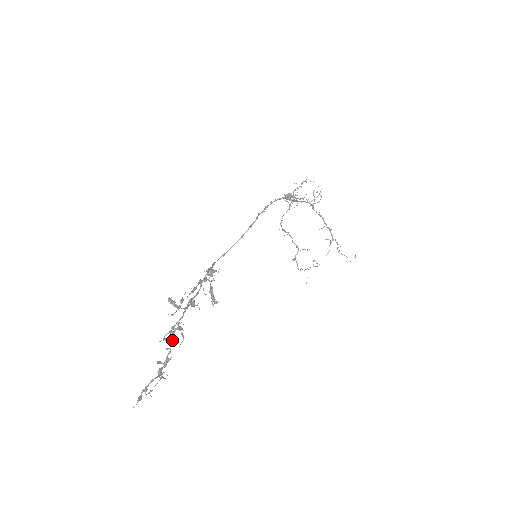
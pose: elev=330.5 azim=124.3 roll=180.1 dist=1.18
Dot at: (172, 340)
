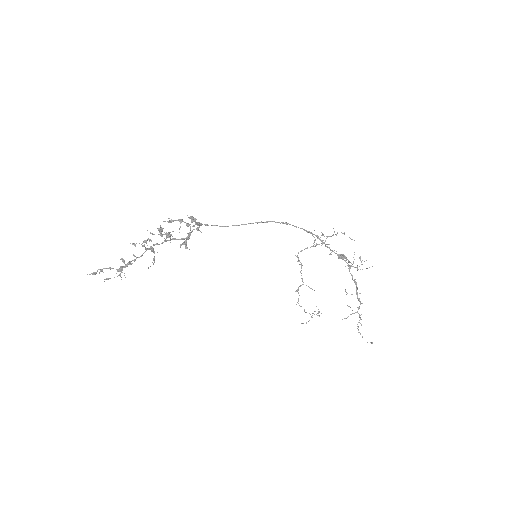
Dot at: (142, 254)
